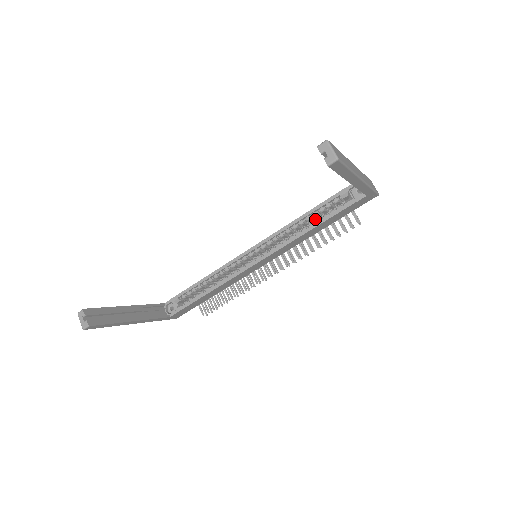
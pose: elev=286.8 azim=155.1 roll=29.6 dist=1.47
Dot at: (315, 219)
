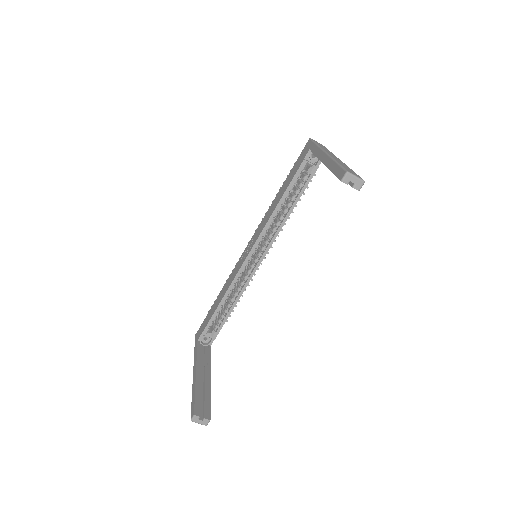
Dot at: occluded
